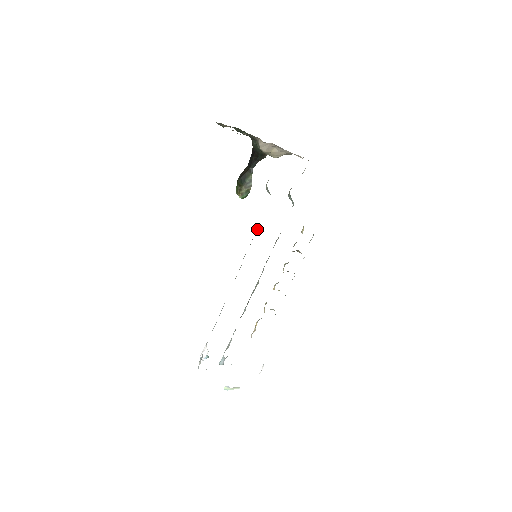
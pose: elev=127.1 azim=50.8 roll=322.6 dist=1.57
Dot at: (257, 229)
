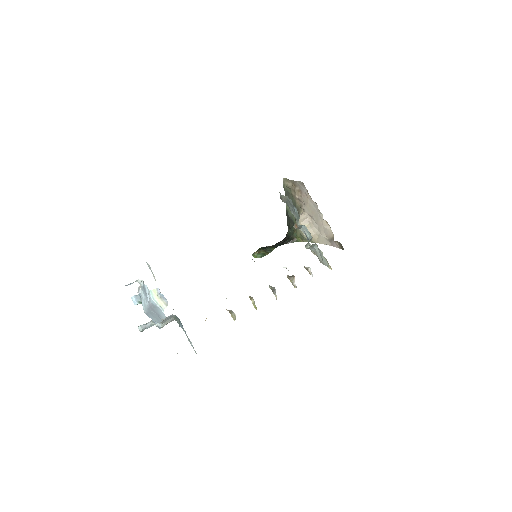
Dot at: occluded
